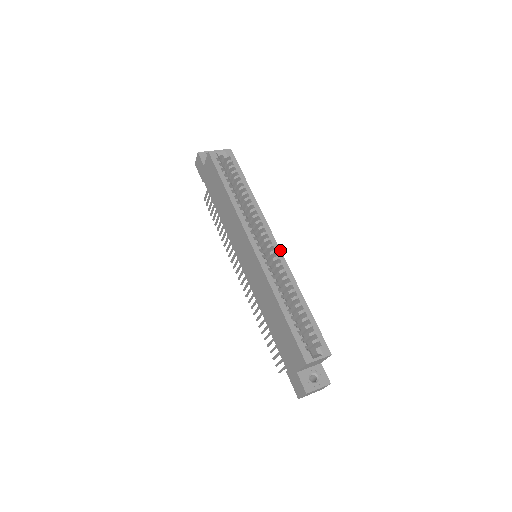
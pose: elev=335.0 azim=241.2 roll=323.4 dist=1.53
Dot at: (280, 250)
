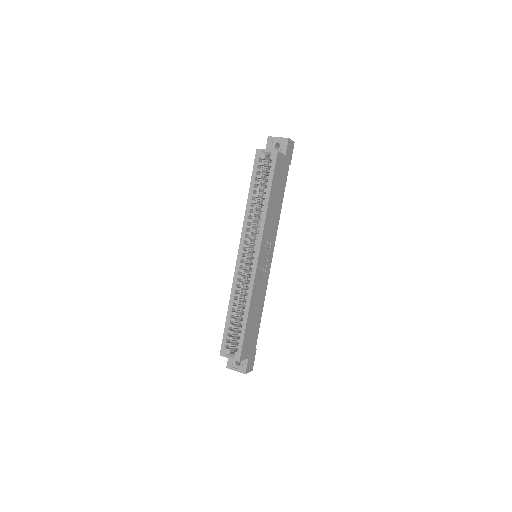
Dot at: (256, 268)
